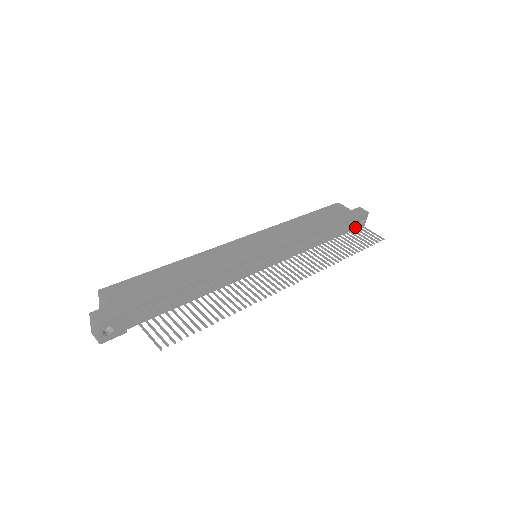
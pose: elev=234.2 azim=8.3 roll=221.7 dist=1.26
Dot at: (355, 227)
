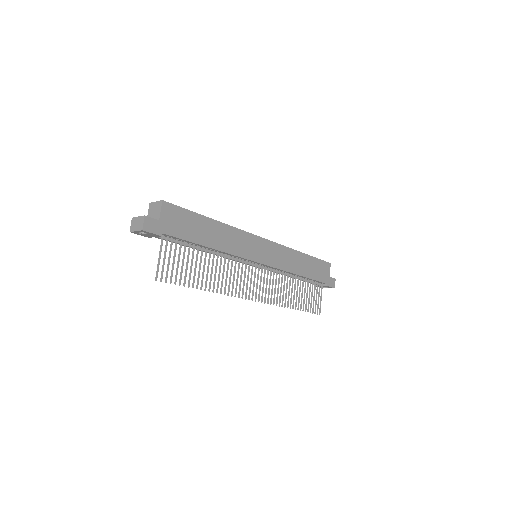
Dot at: occluded
